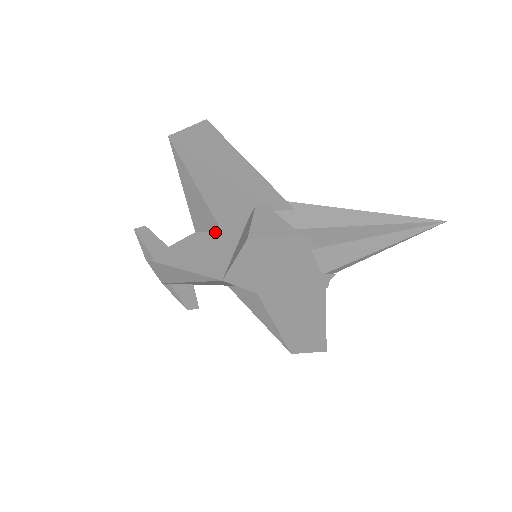
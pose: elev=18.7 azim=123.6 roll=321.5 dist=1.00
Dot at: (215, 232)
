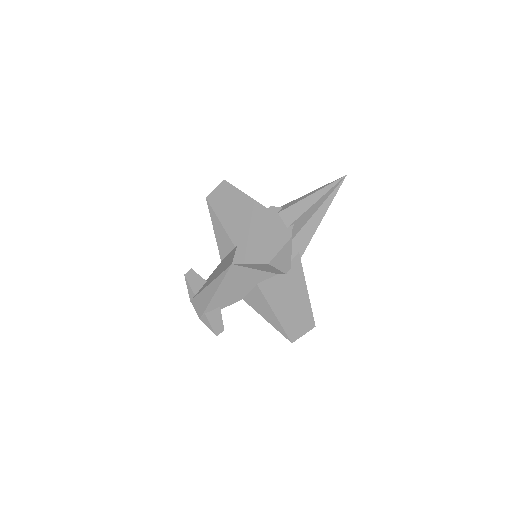
Dot at: (232, 251)
